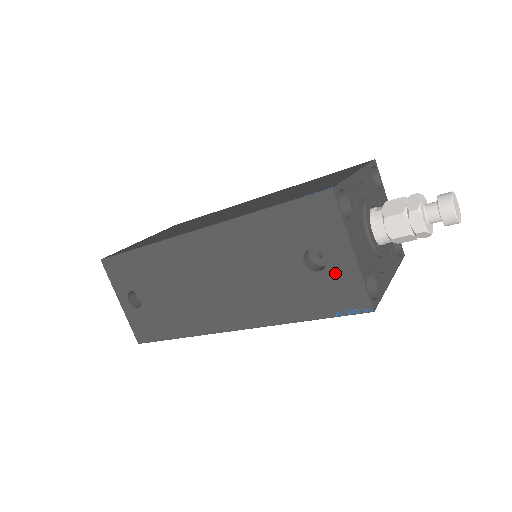
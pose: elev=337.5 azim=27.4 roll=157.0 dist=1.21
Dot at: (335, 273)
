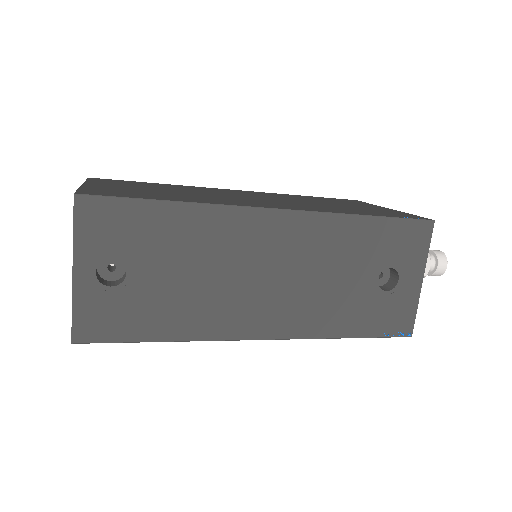
Dot at: (399, 296)
